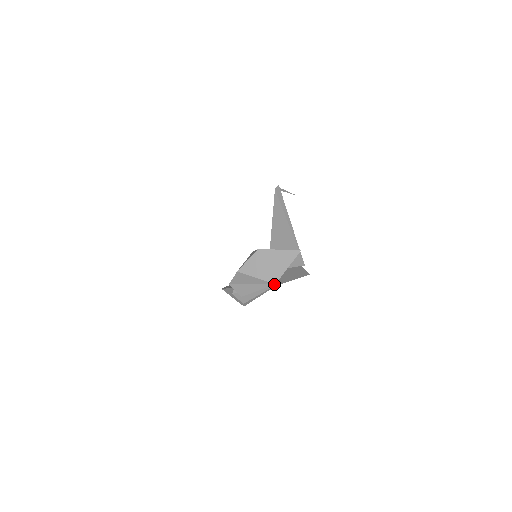
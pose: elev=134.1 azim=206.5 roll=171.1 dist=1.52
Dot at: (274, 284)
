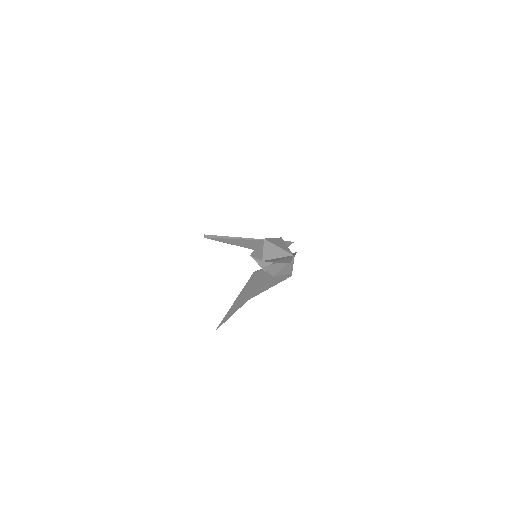
Dot at: (293, 255)
